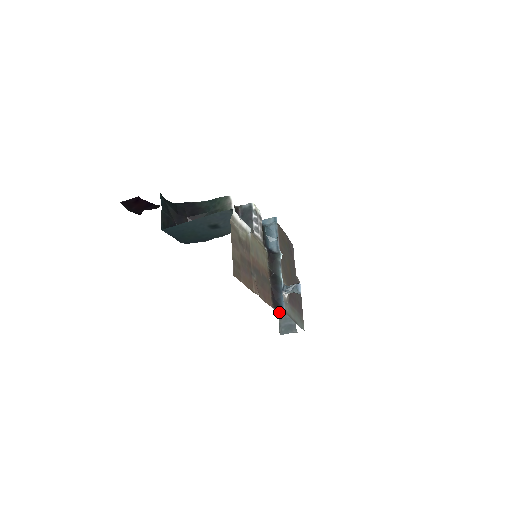
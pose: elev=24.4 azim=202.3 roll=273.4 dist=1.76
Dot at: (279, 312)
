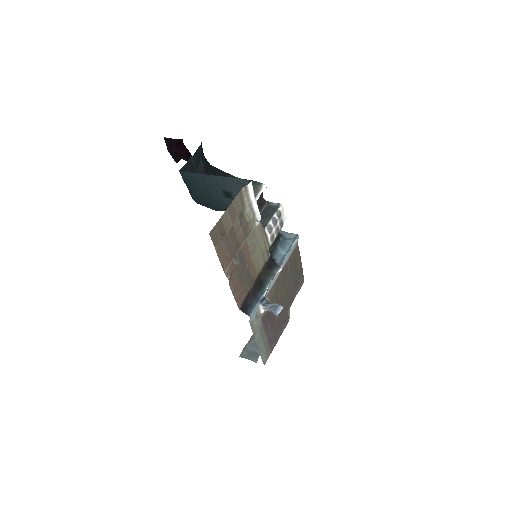
Dot at: (252, 335)
